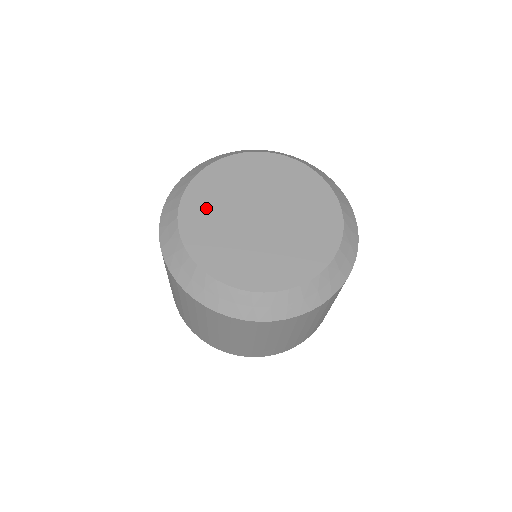
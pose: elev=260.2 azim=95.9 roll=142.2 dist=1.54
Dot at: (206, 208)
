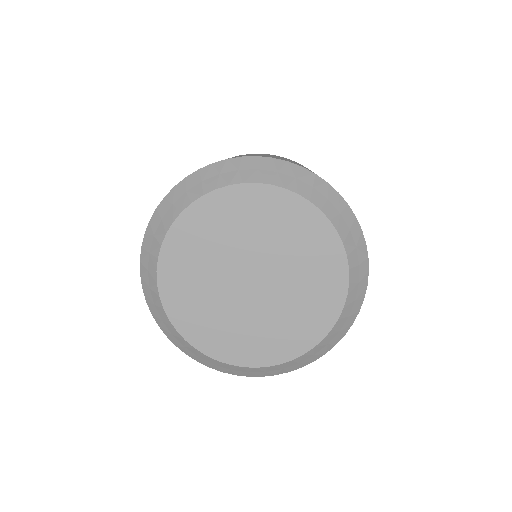
Dot at: (189, 263)
